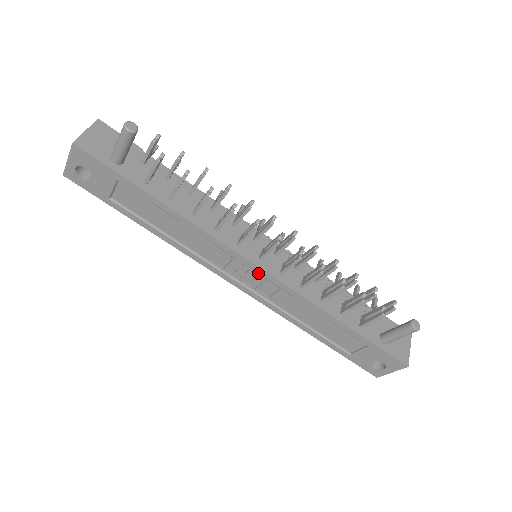
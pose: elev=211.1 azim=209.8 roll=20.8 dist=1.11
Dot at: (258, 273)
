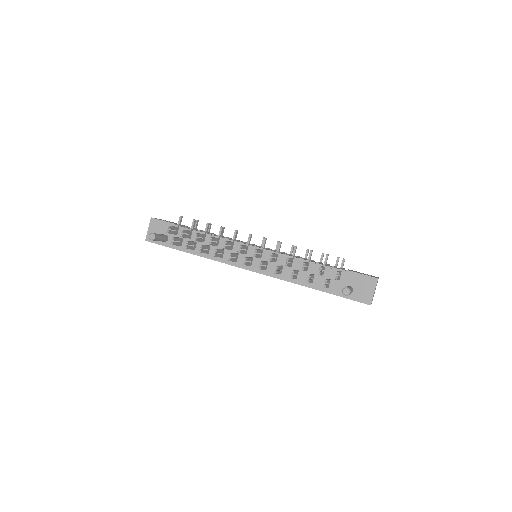
Dot at: occluded
